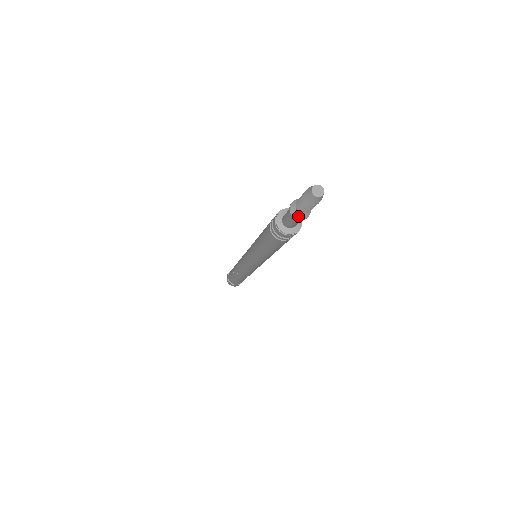
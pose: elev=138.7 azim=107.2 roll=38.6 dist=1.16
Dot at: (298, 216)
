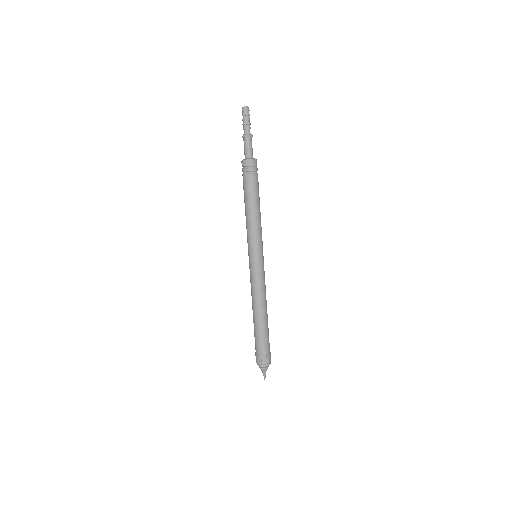
Dot at: (250, 135)
